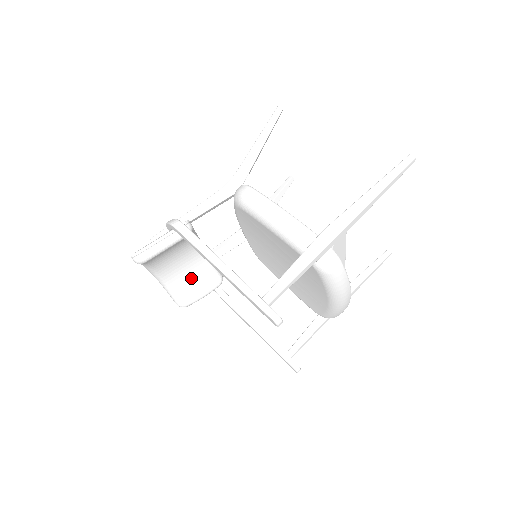
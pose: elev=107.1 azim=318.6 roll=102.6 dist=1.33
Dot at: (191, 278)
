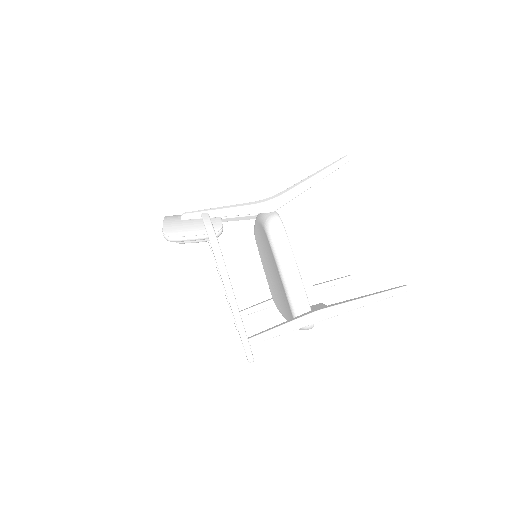
Dot at: occluded
